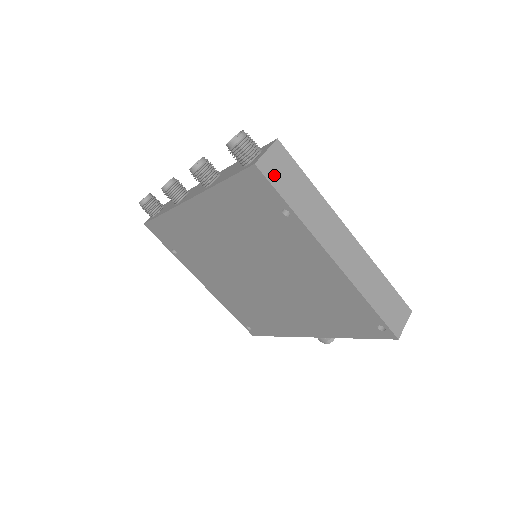
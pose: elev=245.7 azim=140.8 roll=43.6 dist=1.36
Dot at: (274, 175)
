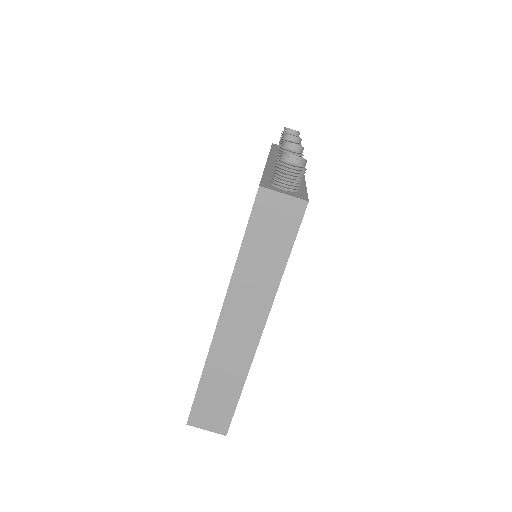
Dot at: (263, 214)
